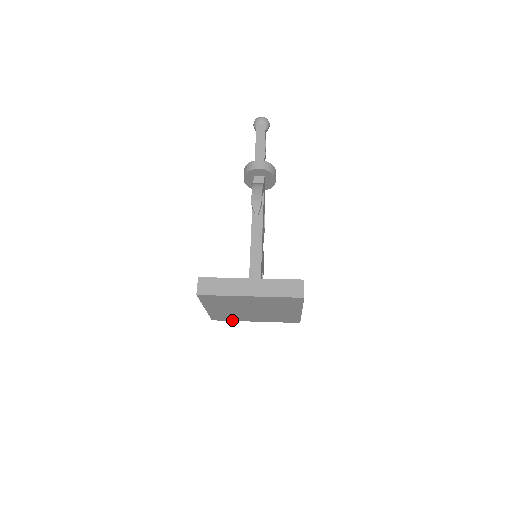
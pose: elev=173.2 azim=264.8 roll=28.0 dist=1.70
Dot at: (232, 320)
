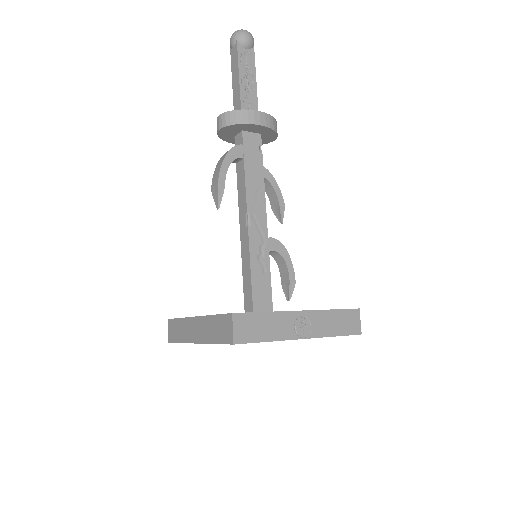
Dot at: occluded
